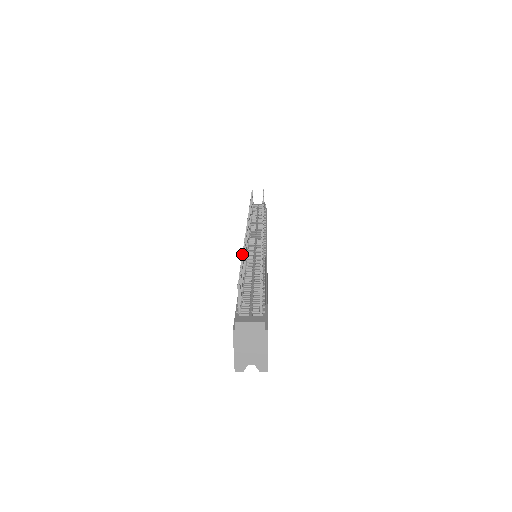
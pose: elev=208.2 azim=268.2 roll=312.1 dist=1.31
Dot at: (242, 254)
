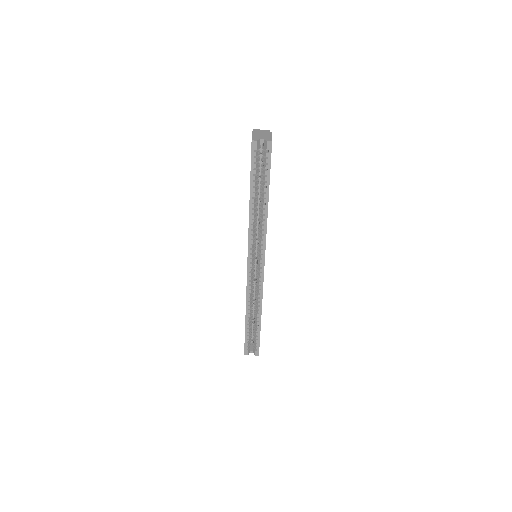
Dot at: occluded
